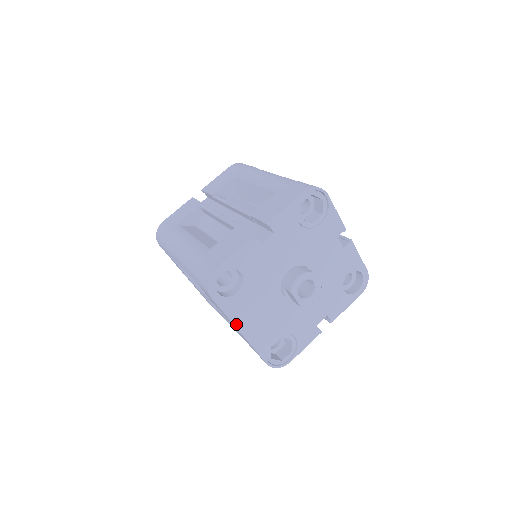
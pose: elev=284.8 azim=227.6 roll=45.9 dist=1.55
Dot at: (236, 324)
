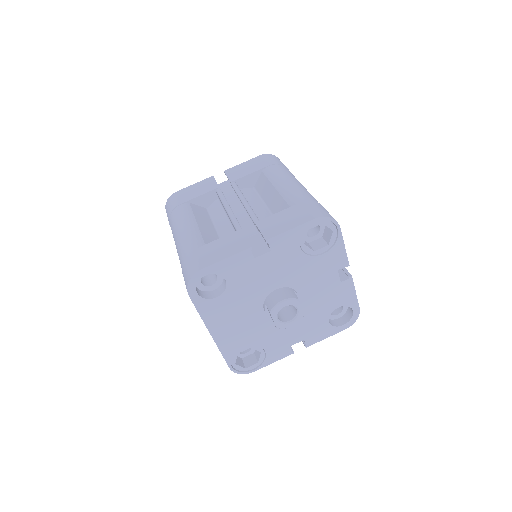
Dot at: (208, 325)
